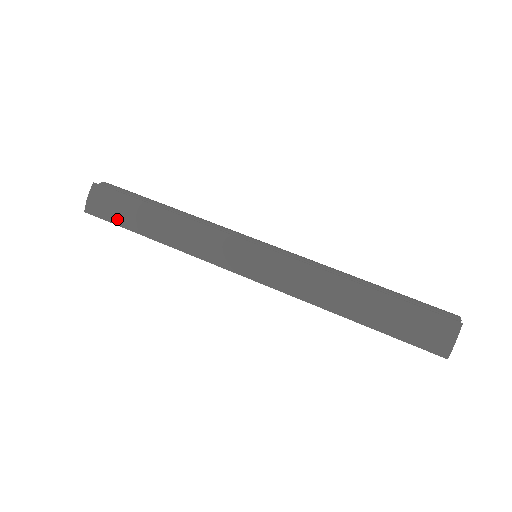
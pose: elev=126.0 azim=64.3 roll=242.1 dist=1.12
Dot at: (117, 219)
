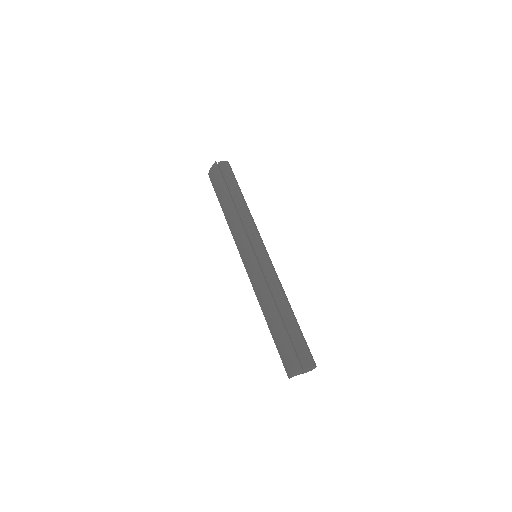
Dot at: (216, 189)
